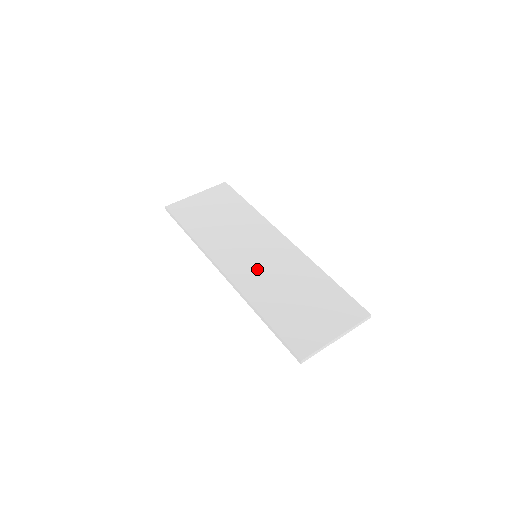
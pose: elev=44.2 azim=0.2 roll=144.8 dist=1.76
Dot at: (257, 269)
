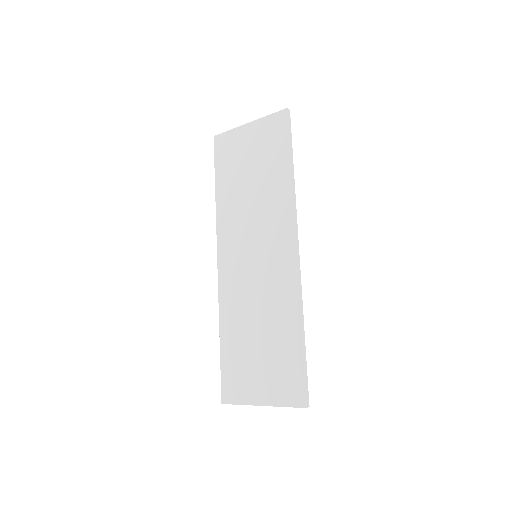
Dot at: (244, 277)
